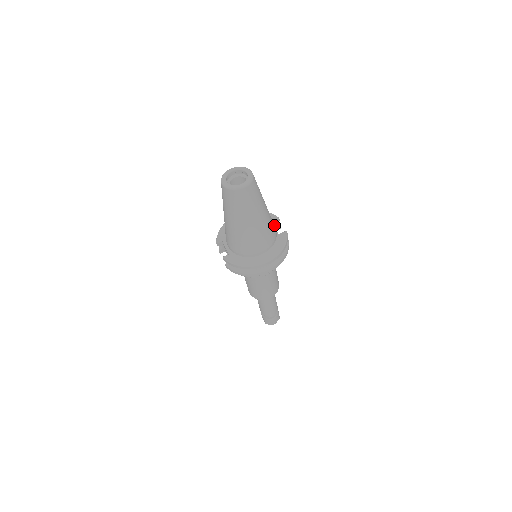
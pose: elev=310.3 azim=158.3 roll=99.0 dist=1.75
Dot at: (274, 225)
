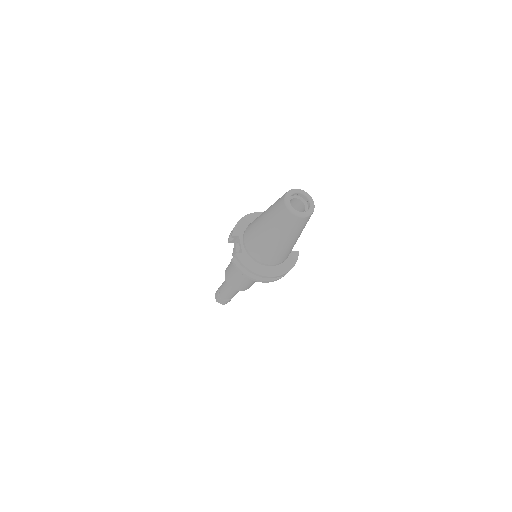
Dot at: occluded
